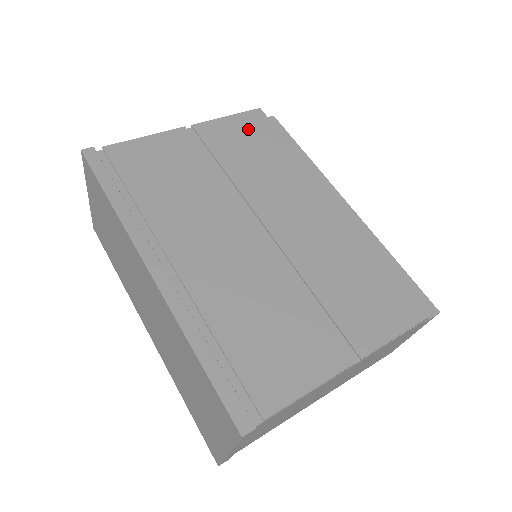
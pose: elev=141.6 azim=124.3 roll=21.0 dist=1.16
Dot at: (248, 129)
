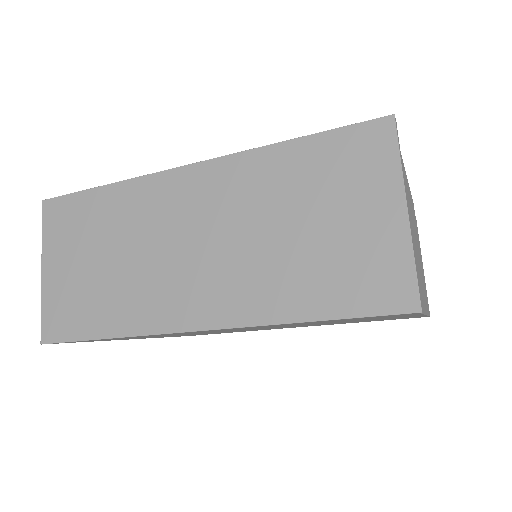
Dot at: occluded
